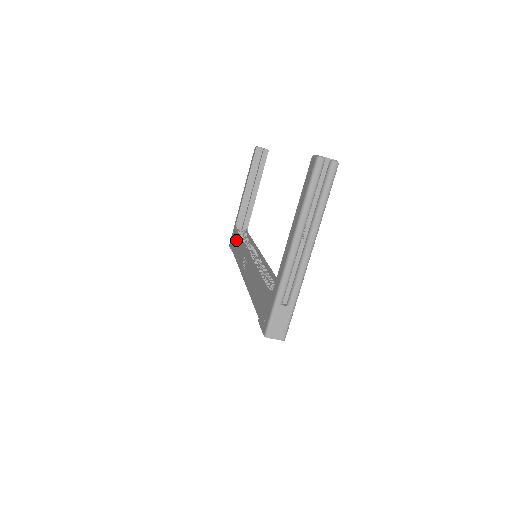
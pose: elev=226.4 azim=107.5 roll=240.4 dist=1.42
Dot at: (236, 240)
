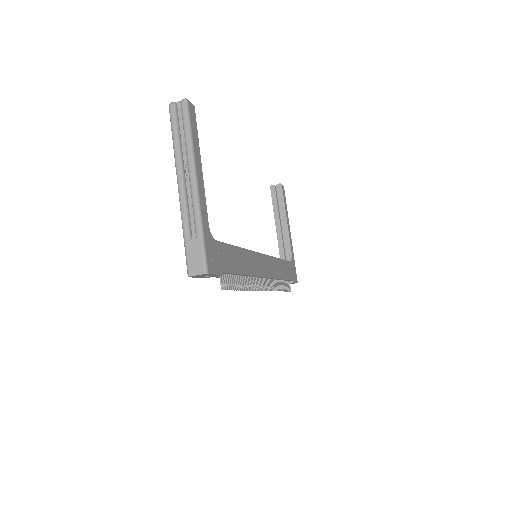
Dot at: occluded
